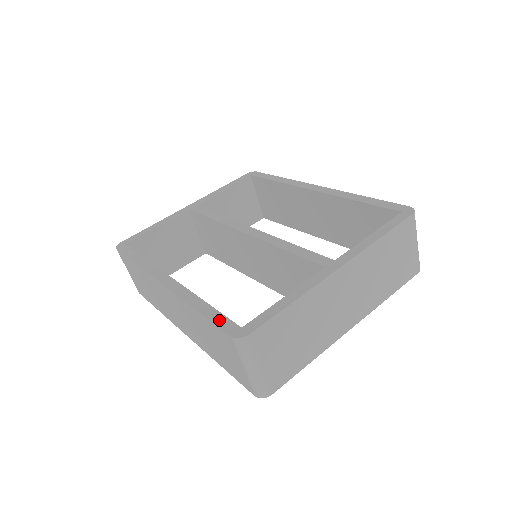
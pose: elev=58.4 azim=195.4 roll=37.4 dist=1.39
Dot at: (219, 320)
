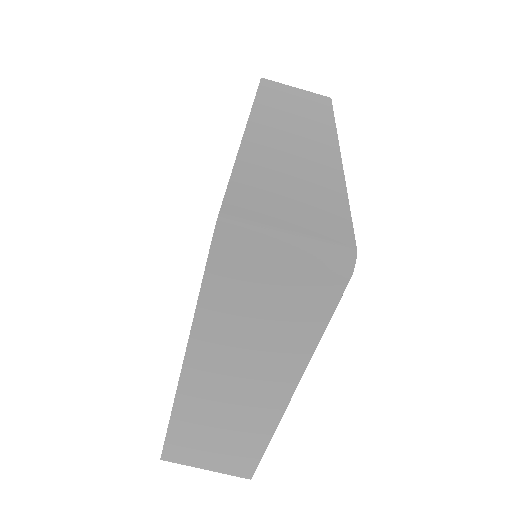
Dot at: occluded
